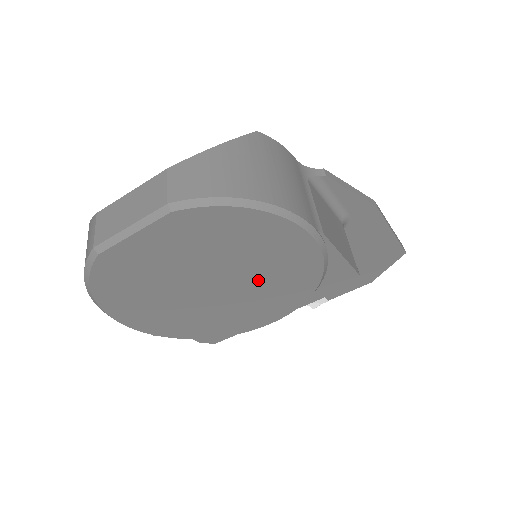
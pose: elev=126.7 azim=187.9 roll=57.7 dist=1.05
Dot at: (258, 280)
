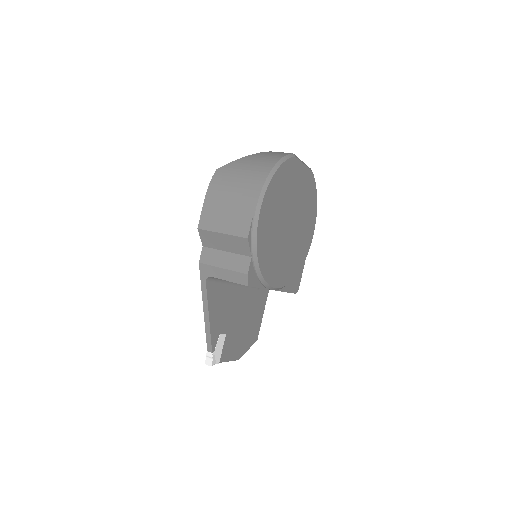
Dot at: (296, 242)
